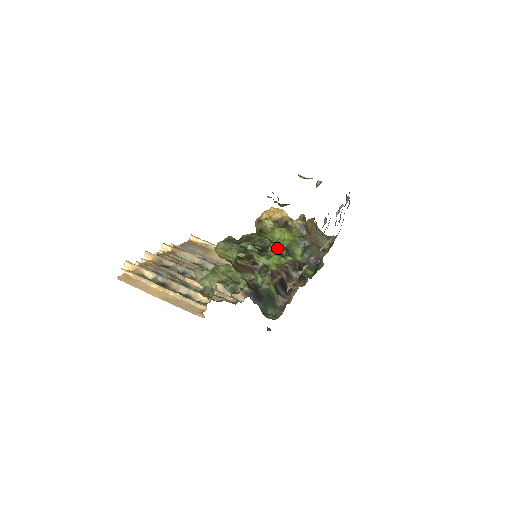
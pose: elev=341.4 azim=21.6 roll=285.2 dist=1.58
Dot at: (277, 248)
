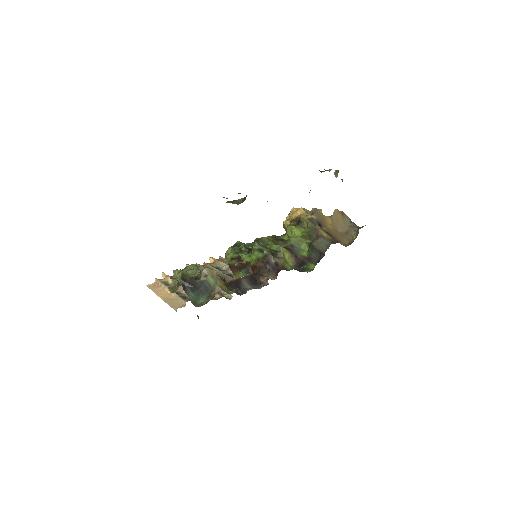
Dot at: (259, 245)
